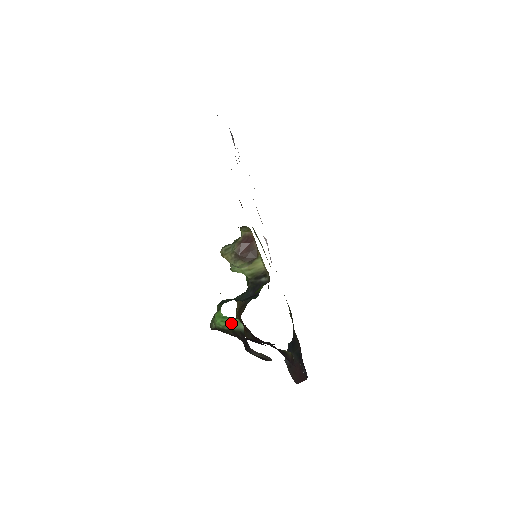
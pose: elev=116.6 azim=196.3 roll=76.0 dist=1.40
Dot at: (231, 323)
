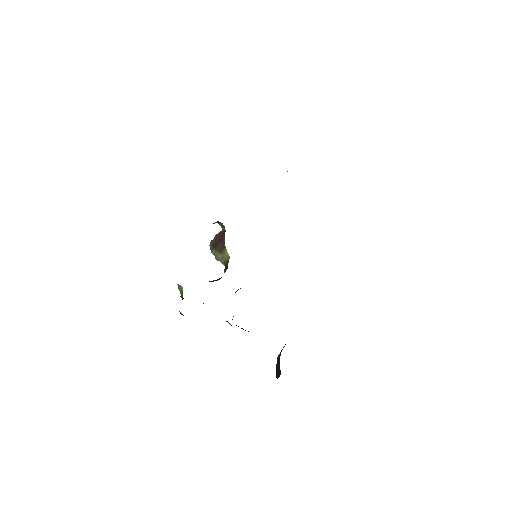
Dot at: (182, 291)
